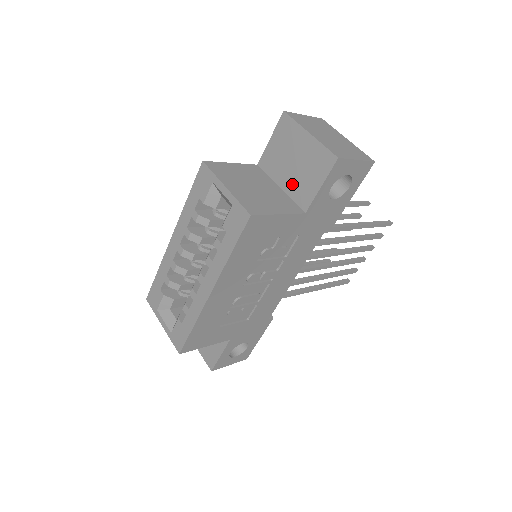
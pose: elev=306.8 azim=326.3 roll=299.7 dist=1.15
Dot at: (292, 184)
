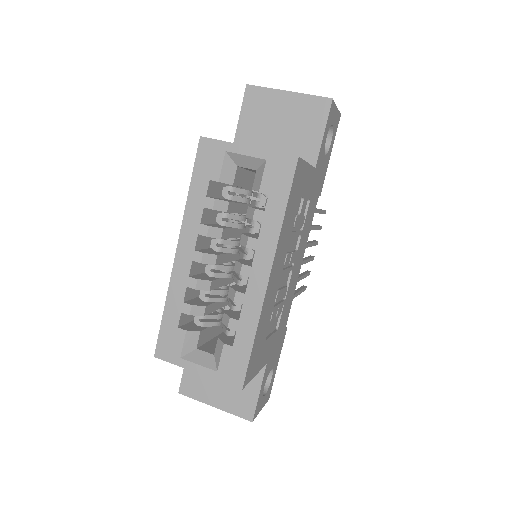
Dot at: (287, 148)
